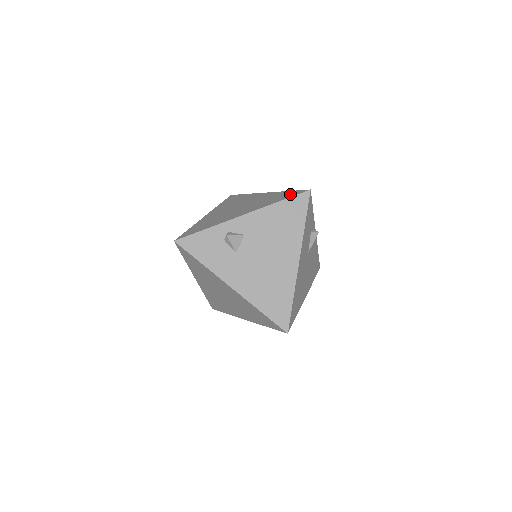
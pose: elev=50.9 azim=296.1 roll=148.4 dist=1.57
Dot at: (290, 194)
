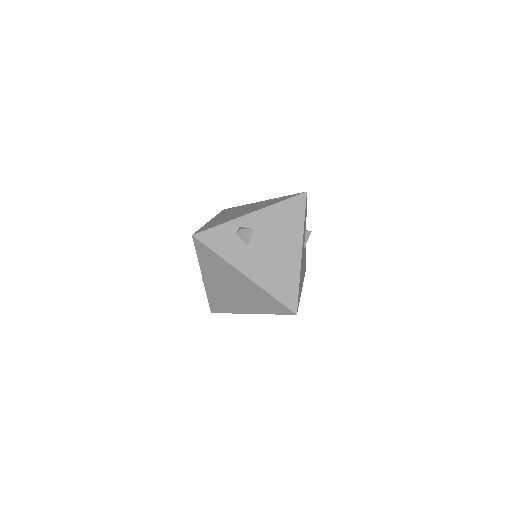
Dot at: (289, 196)
